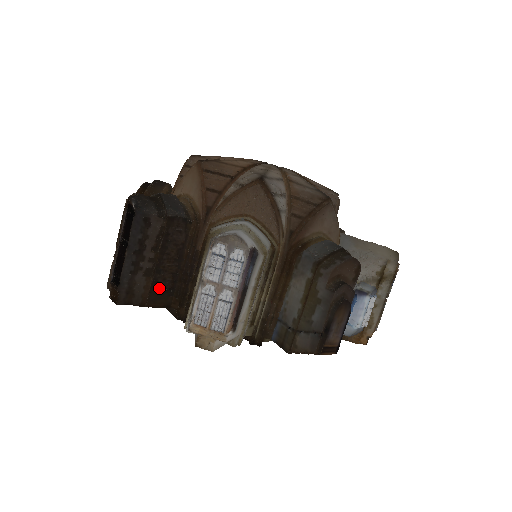
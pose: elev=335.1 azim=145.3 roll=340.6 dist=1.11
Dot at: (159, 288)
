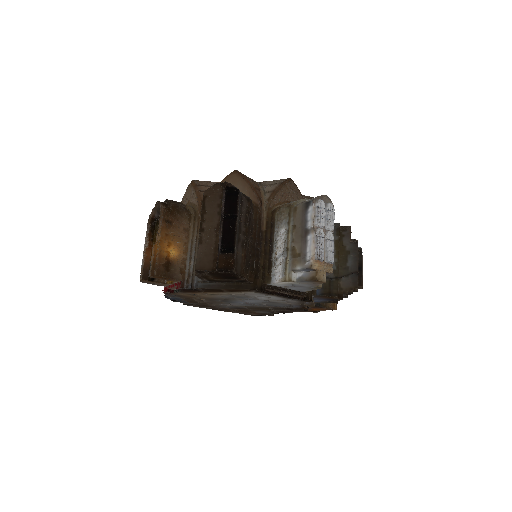
Dot at: (247, 260)
